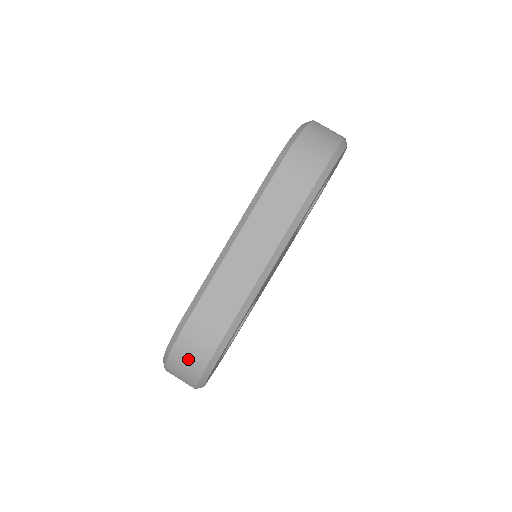
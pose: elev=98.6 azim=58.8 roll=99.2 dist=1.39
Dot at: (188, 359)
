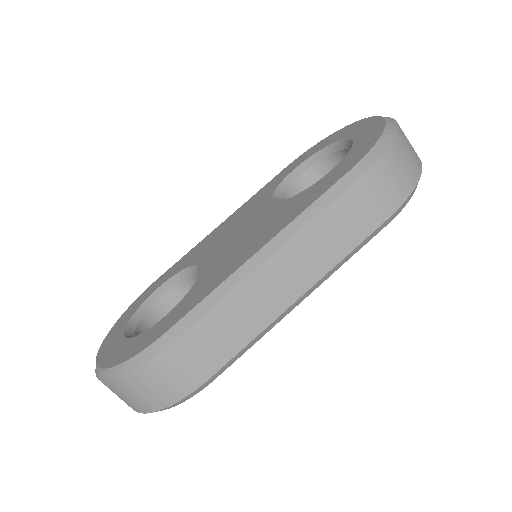
Dot at: (153, 388)
